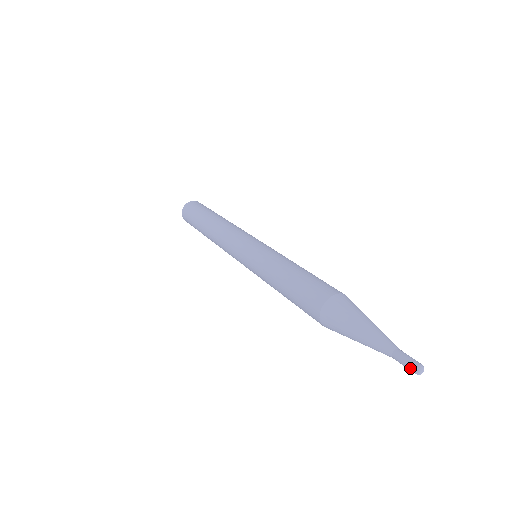
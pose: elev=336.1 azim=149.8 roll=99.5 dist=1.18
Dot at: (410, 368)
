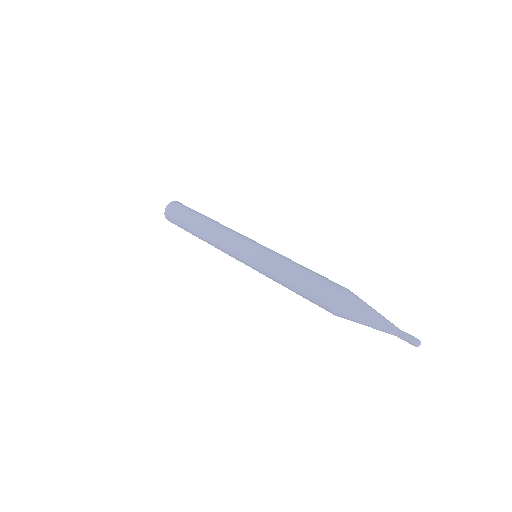
Dot at: (412, 342)
